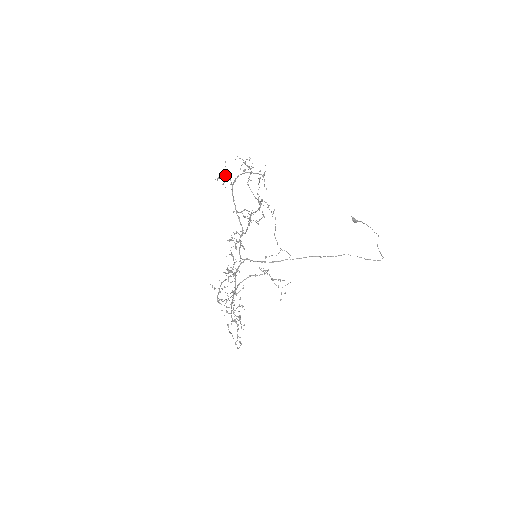
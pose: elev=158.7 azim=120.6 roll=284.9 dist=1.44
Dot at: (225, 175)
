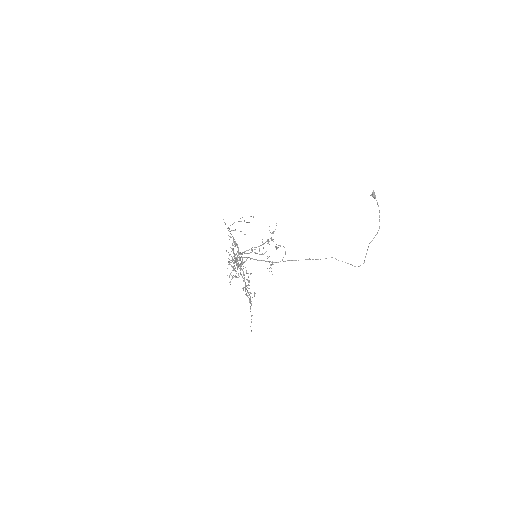
Dot at: occluded
